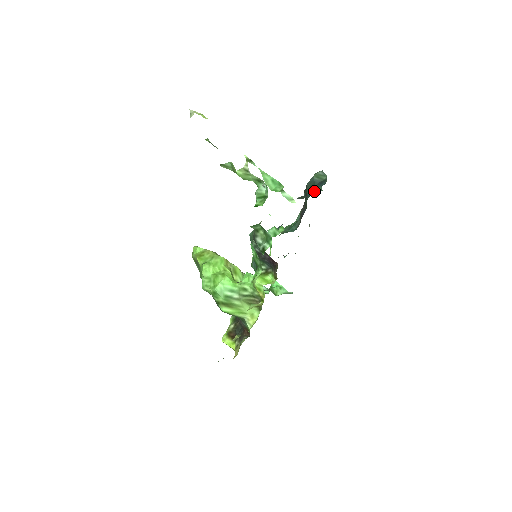
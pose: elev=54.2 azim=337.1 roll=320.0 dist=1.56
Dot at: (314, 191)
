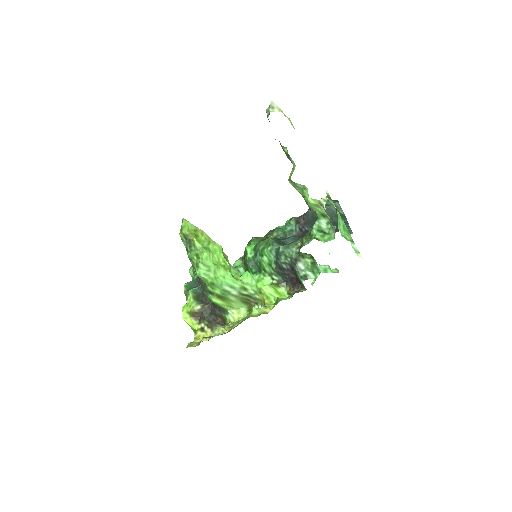
Dot at: occluded
